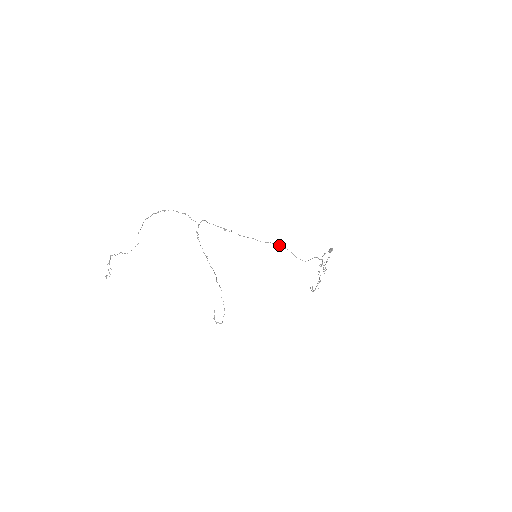
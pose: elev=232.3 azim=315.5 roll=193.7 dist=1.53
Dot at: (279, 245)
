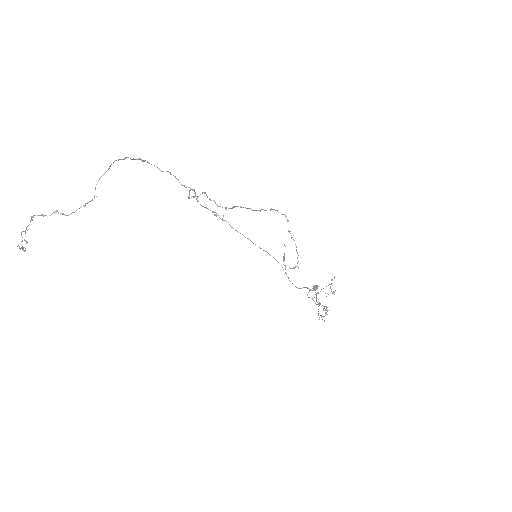
Dot at: (273, 257)
